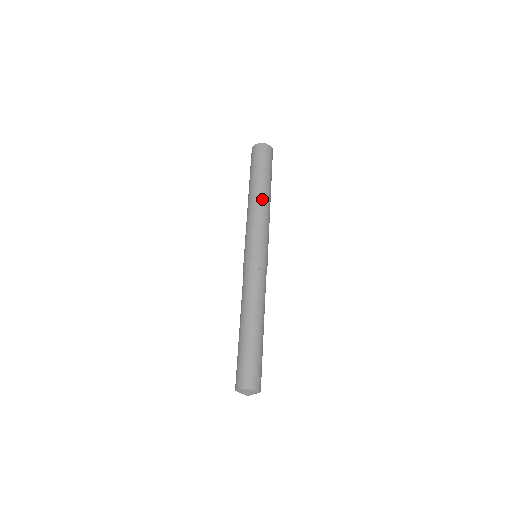
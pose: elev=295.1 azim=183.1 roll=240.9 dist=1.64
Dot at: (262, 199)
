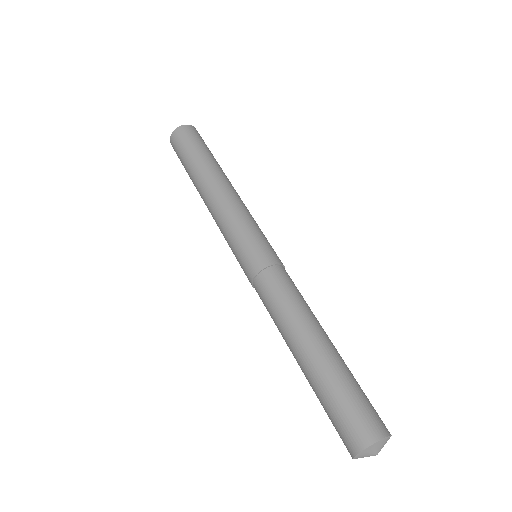
Dot at: (230, 184)
